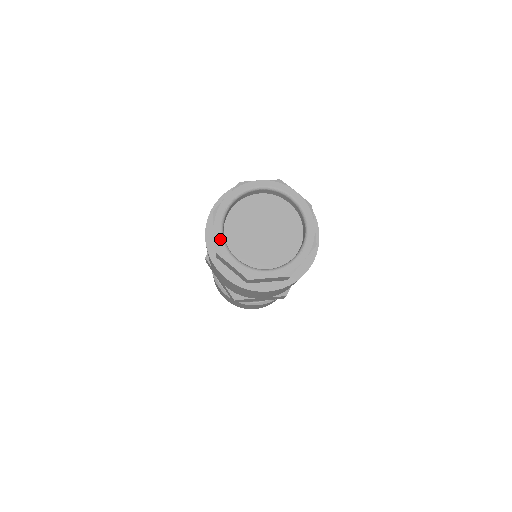
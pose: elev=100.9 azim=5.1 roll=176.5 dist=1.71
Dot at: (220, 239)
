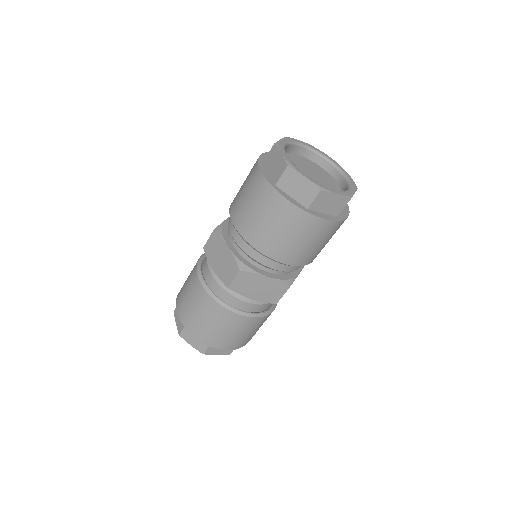
Dot at: (313, 180)
